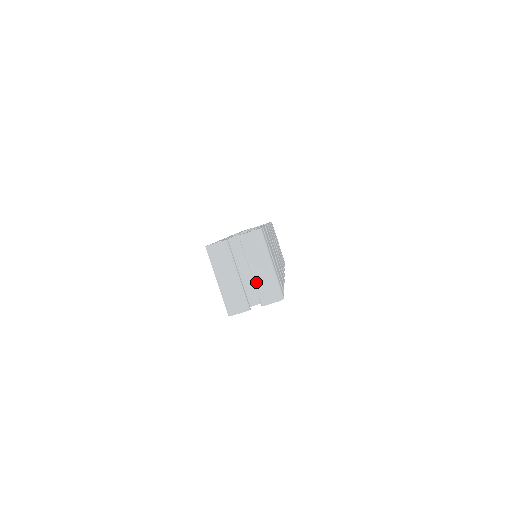
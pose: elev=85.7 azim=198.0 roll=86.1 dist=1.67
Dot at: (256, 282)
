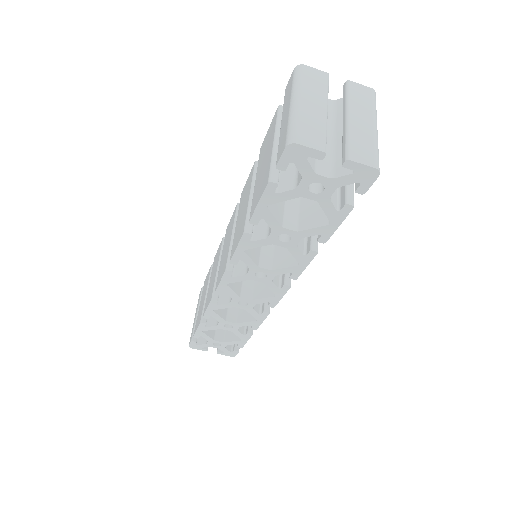
Dot at: (350, 130)
